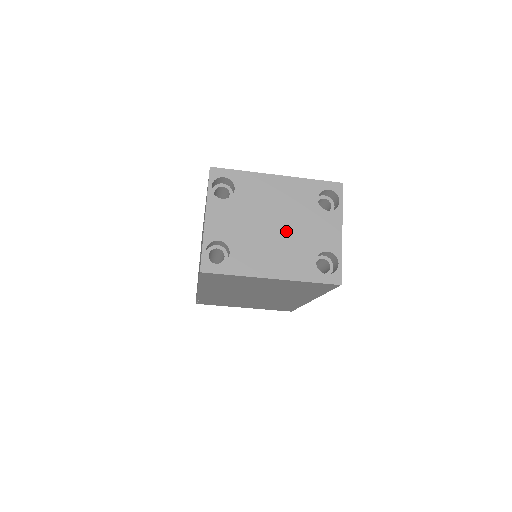
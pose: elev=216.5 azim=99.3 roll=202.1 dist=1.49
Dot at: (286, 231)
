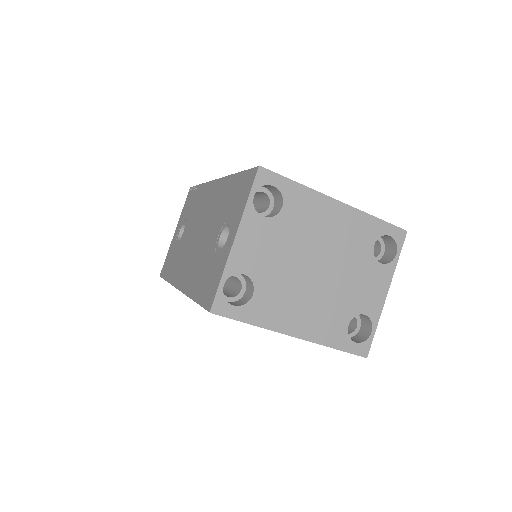
Dot at: (327, 279)
